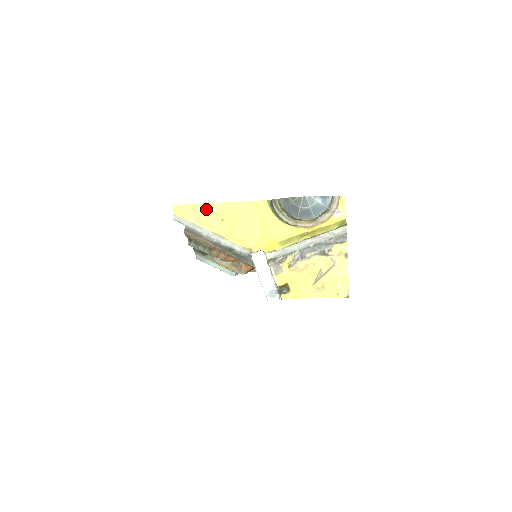
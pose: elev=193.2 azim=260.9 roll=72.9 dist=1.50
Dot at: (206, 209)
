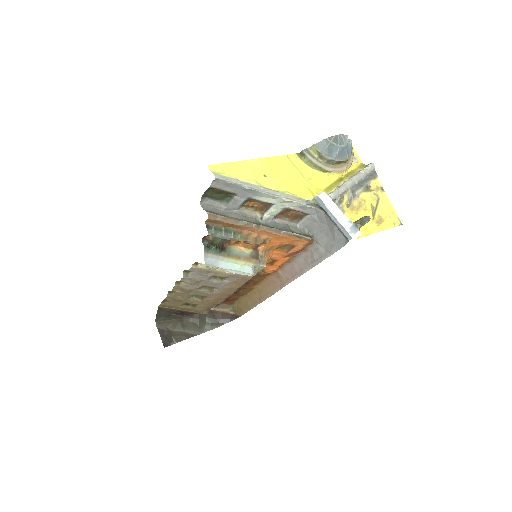
Dot at: (244, 166)
